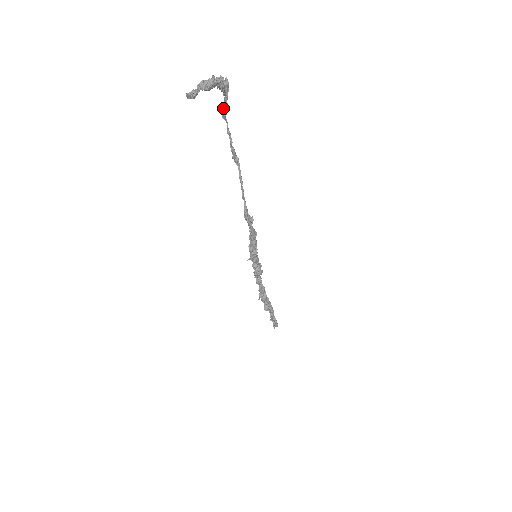
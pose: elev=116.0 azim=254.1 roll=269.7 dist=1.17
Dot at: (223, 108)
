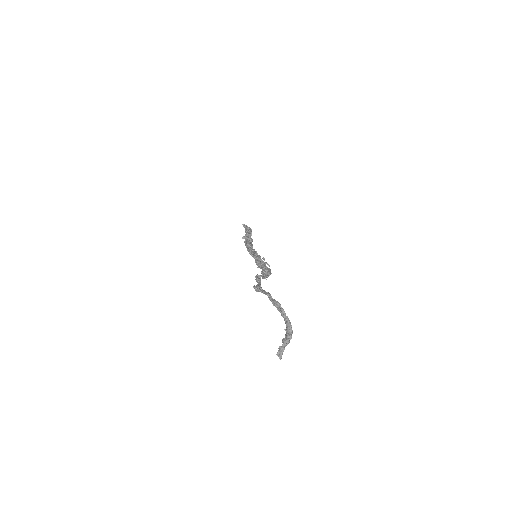
Dot at: occluded
